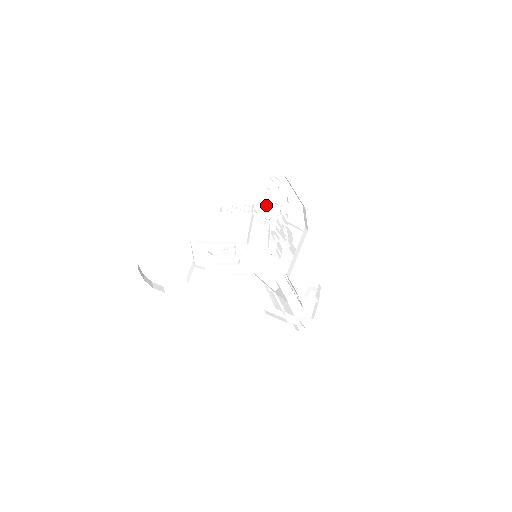
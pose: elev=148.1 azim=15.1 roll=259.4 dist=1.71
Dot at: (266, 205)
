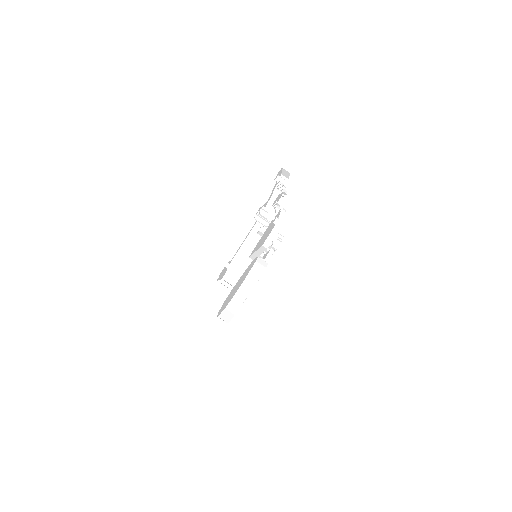
Dot at: (273, 205)
